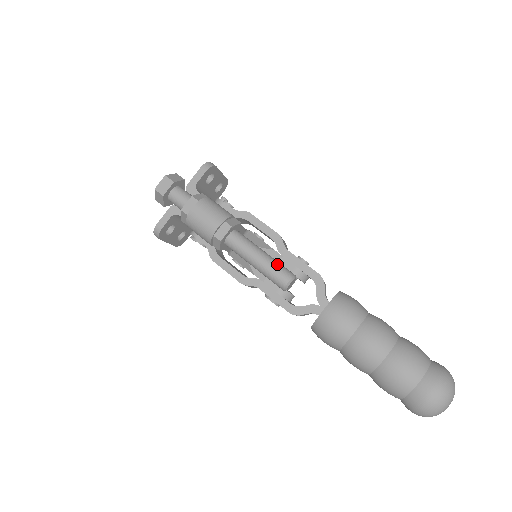
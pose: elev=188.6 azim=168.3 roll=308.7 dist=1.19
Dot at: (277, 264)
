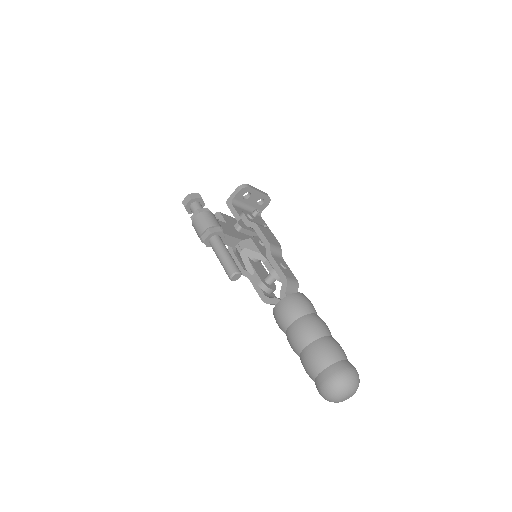
Dot at: (230, 262)
